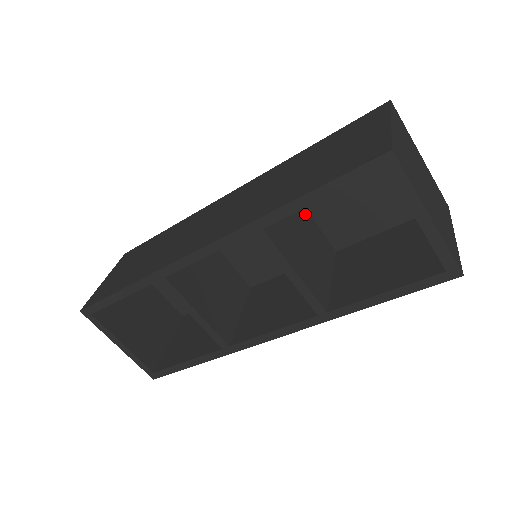
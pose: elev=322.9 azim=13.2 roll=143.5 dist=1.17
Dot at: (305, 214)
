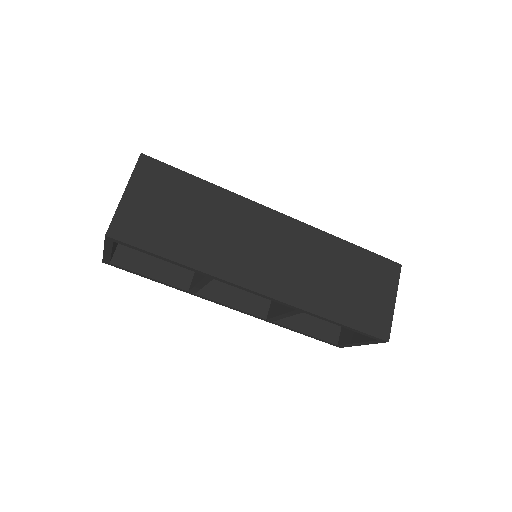
Dot at: occluded
